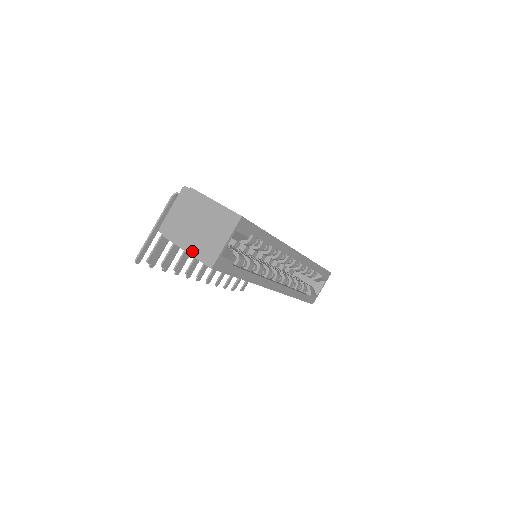
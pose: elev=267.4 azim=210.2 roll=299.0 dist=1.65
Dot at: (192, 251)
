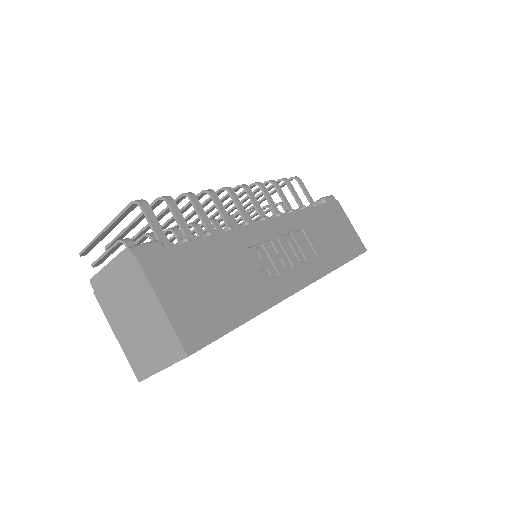
Dot at: (122, 343)
